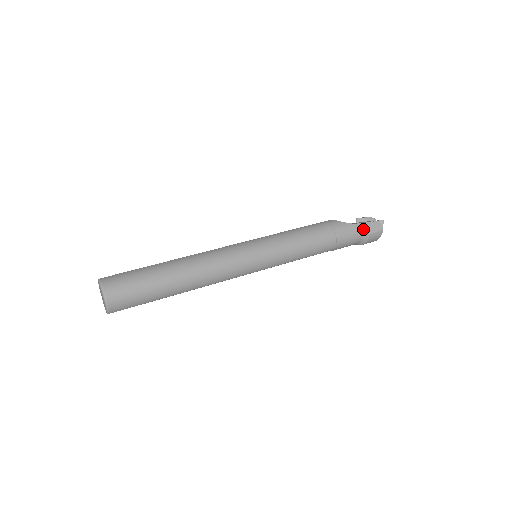
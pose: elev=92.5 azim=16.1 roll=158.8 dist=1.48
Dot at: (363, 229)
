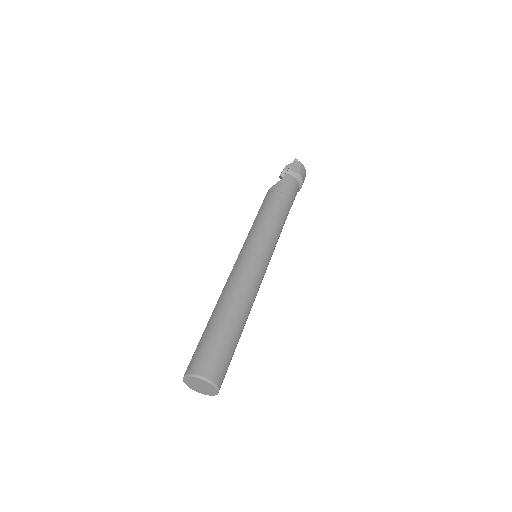
Dot at: (292, 175)
